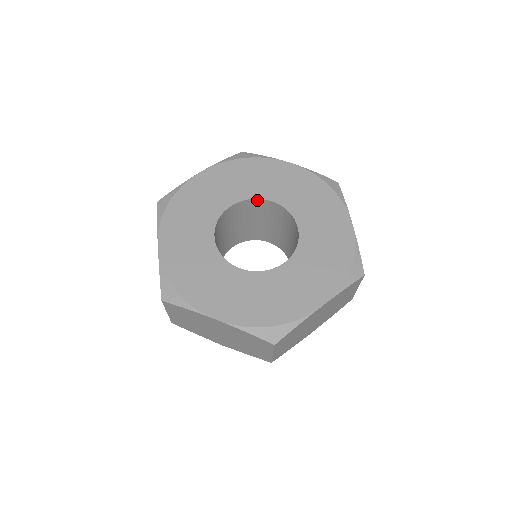
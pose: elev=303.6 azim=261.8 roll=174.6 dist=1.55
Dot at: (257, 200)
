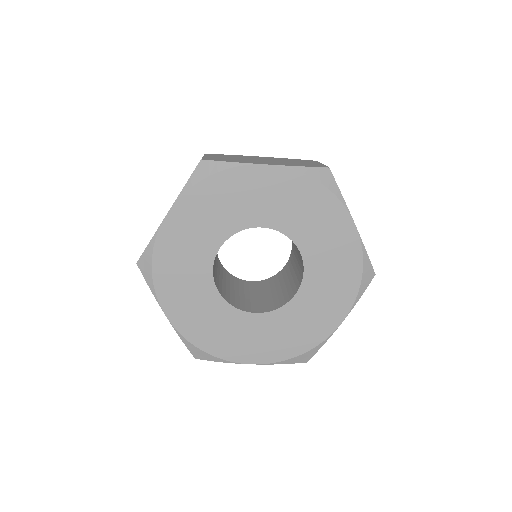
Dot at: (244, 229)
